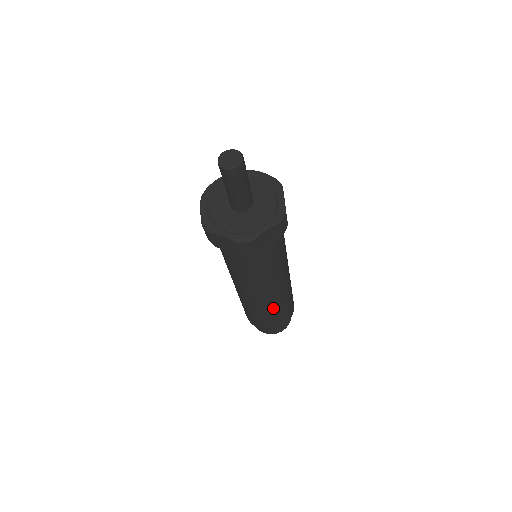
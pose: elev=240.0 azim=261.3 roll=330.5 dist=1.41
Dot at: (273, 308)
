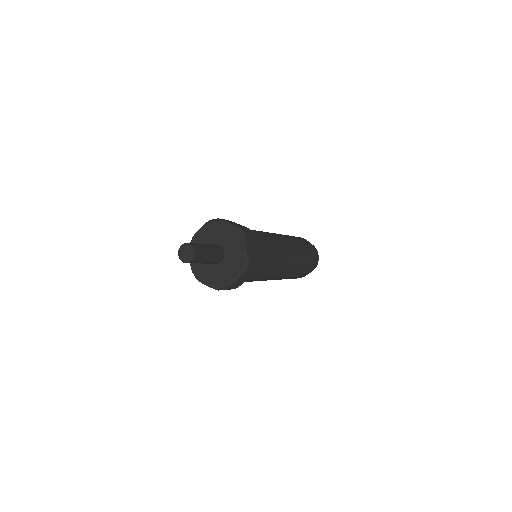
Dot at: (287, 277)
